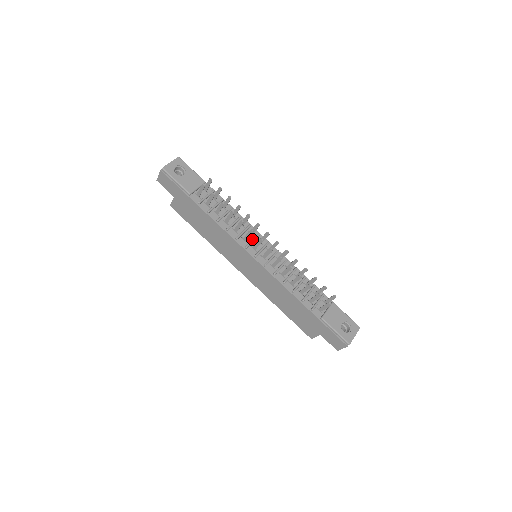
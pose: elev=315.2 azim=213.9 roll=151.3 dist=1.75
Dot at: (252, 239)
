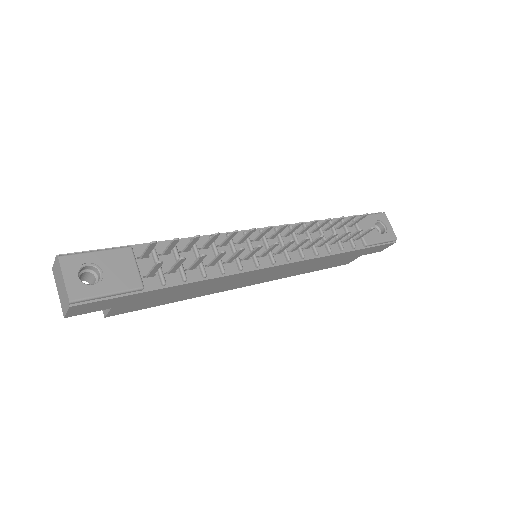
Dot at: (250, 249)
